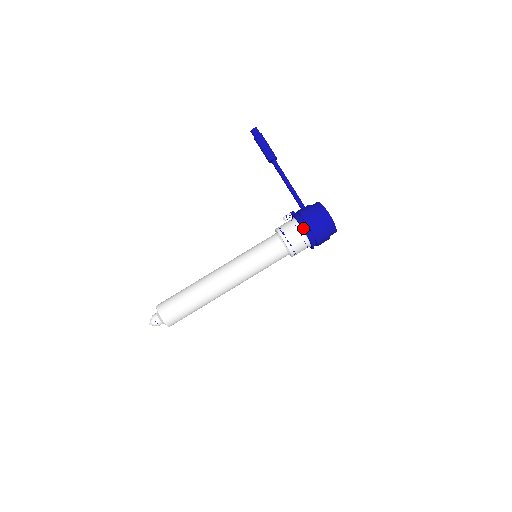
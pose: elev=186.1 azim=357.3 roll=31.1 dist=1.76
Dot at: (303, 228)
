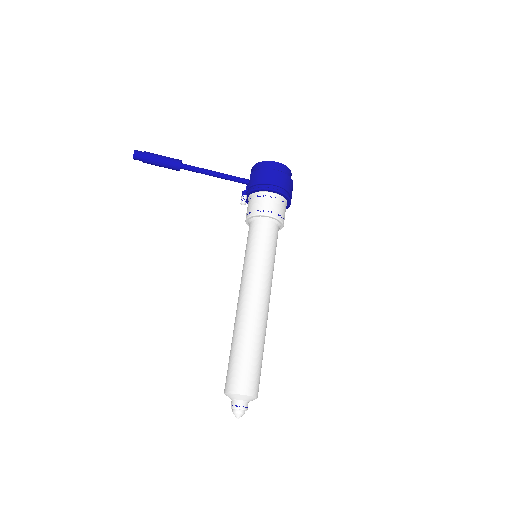
Dot at: (273, 190)
